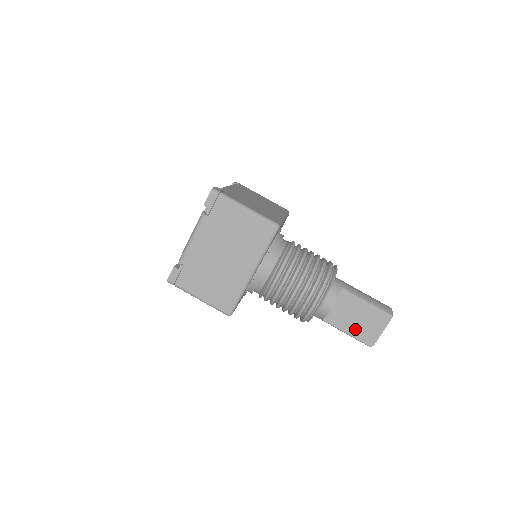
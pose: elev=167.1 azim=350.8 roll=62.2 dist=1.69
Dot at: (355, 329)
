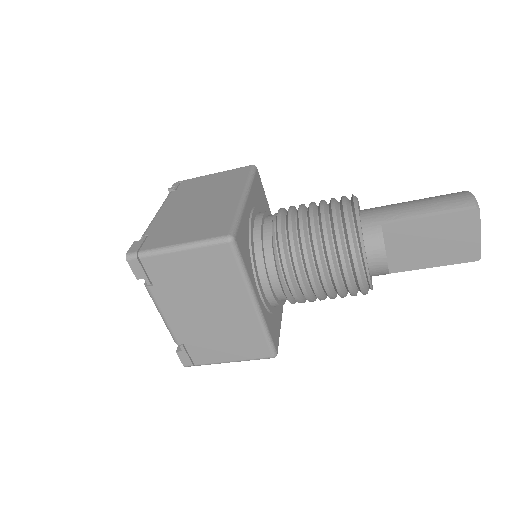
Dot at: (439, 256)
